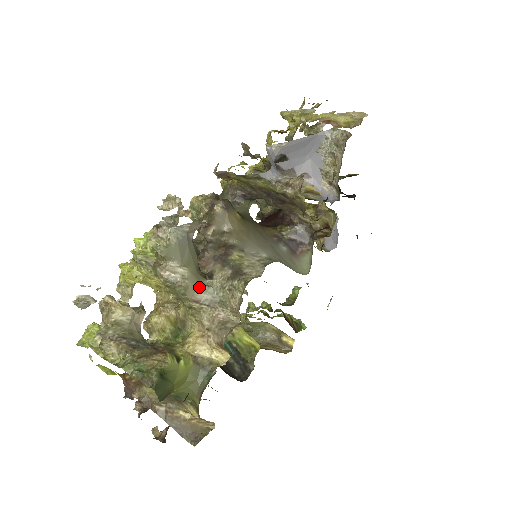
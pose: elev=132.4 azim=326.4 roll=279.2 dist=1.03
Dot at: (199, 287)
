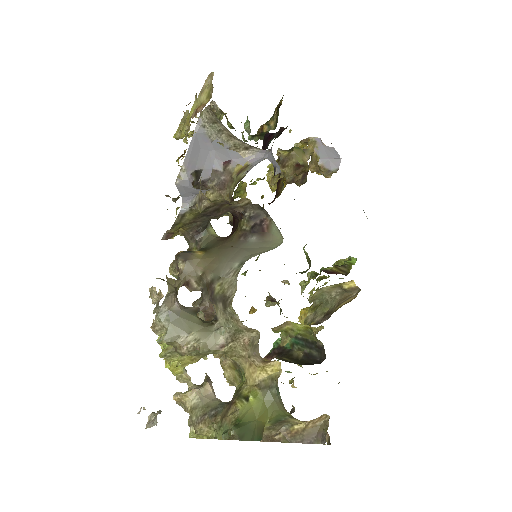
Dot at: (214, 335)
